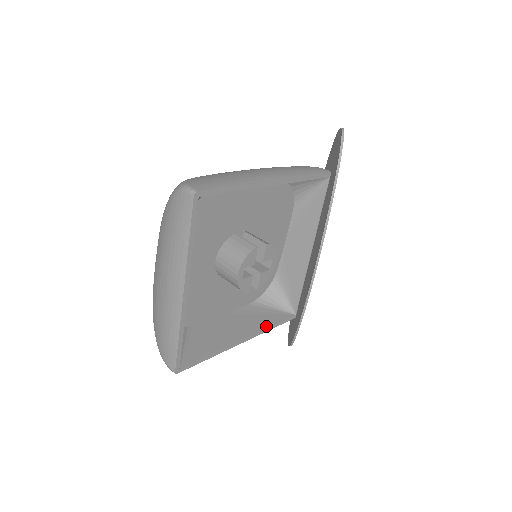
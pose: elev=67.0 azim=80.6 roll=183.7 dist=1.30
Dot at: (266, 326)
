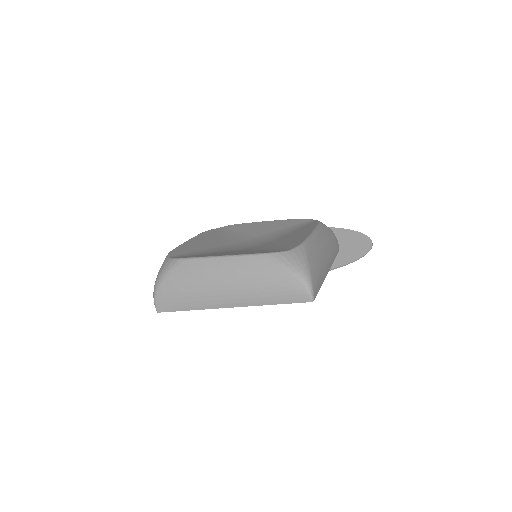
Dot at: occluded
